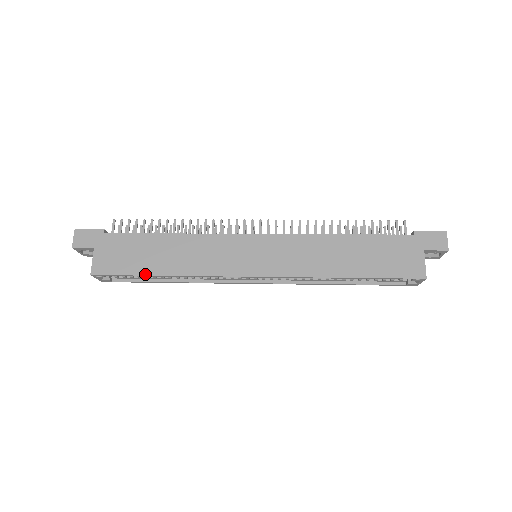
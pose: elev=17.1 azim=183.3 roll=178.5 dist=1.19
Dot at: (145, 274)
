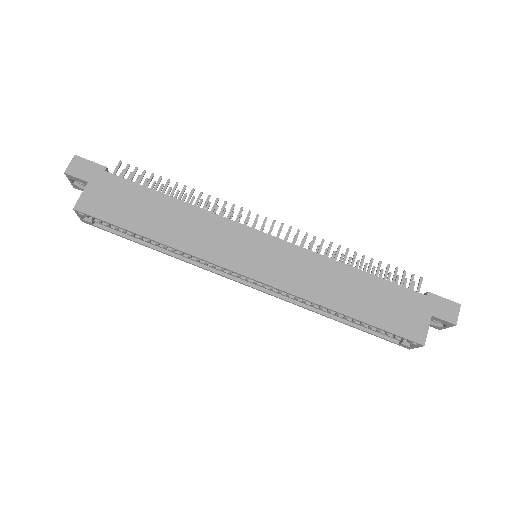
Dot at: (132, 230)
